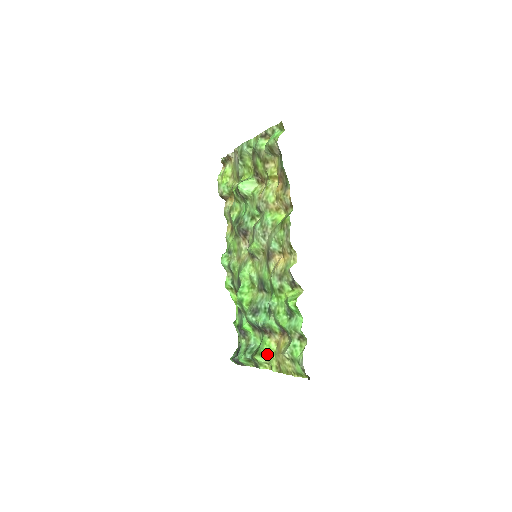
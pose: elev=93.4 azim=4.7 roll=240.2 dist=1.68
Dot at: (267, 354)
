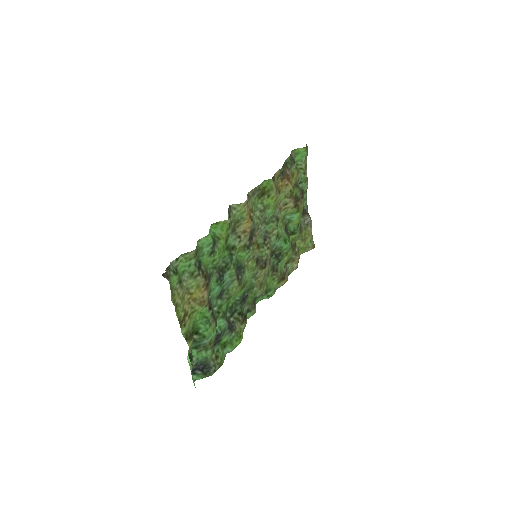
Dot at: (194, 322)
